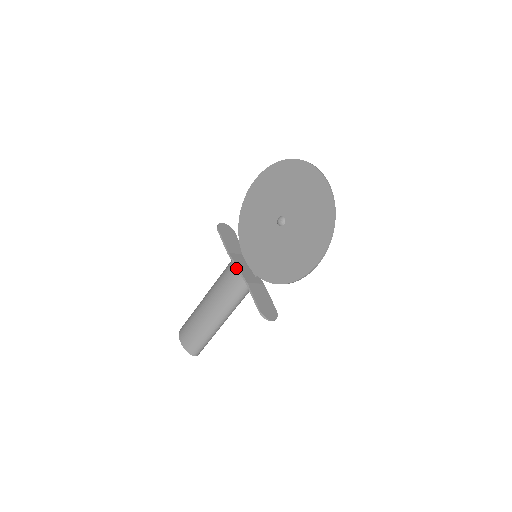
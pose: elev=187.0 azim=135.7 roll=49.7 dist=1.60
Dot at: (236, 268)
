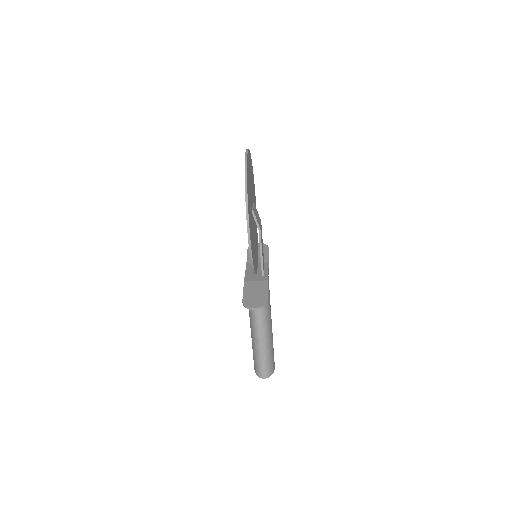
Dot at: occluded
